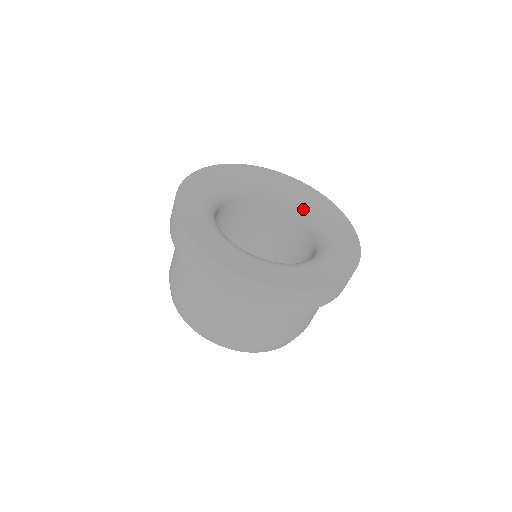
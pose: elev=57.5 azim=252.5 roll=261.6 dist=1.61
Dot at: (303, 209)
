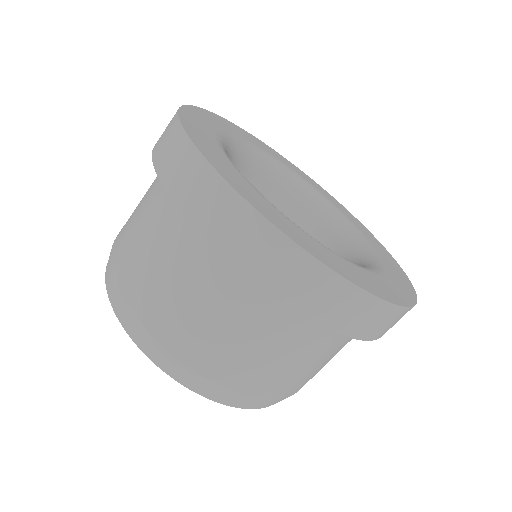
Dot at: (332, 217)
